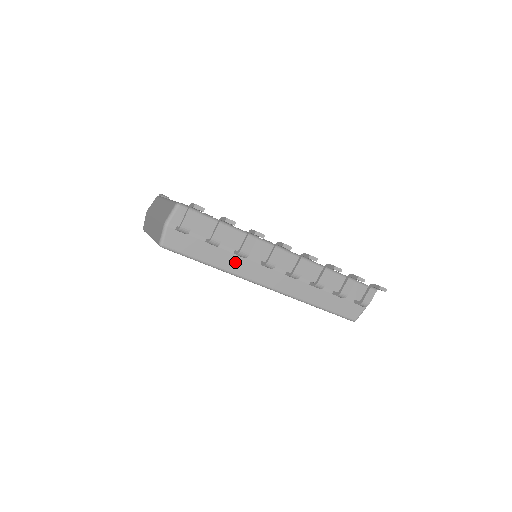
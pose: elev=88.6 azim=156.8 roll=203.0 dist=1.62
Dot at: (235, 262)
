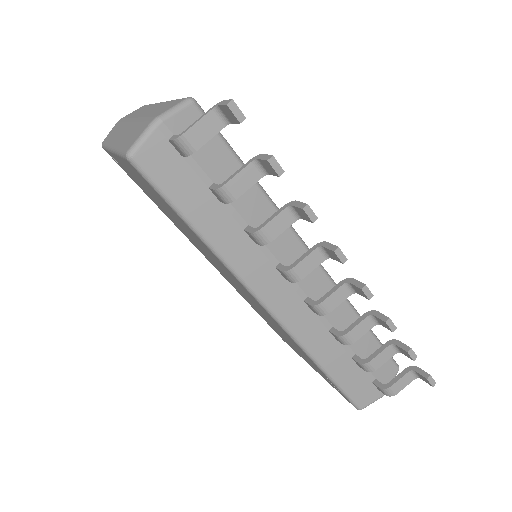
Dot at: (239, 246)
